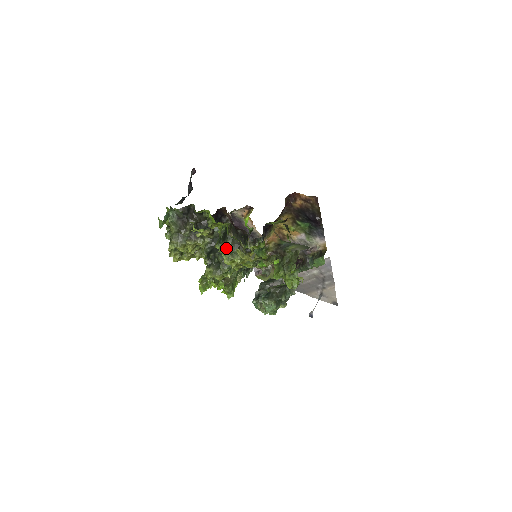
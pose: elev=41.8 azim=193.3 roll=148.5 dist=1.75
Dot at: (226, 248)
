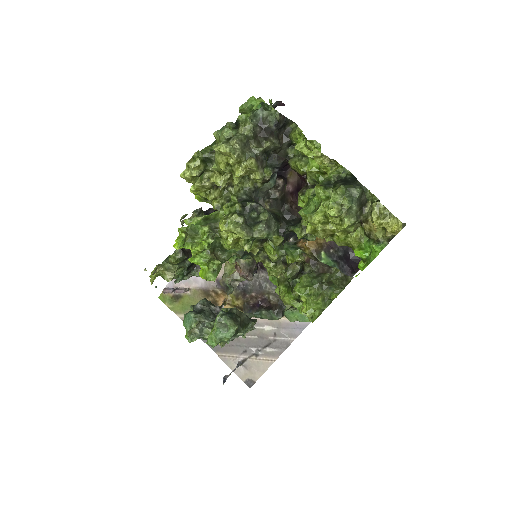
Dot at: (348, 195)
